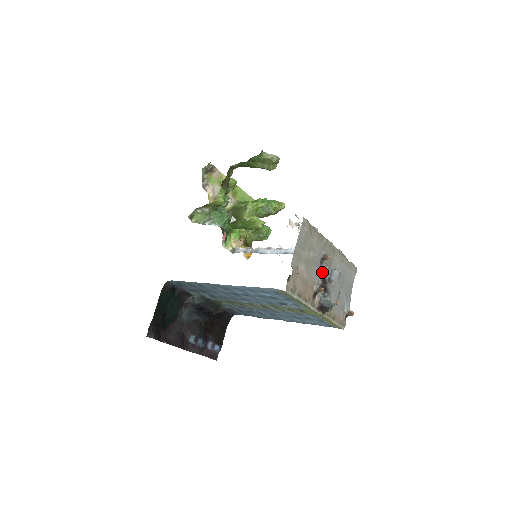
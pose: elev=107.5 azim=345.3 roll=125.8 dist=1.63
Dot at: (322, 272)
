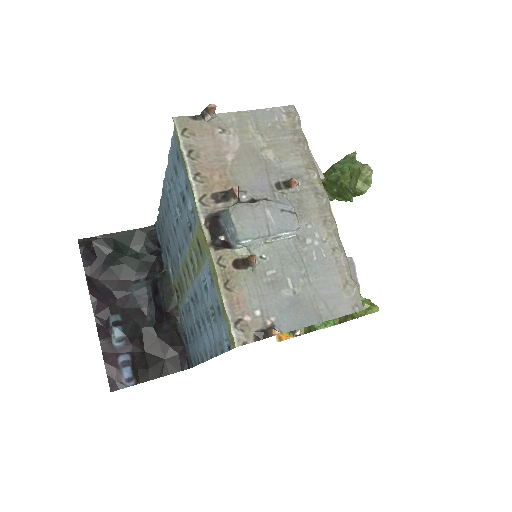
Dot at: (268, 195)
